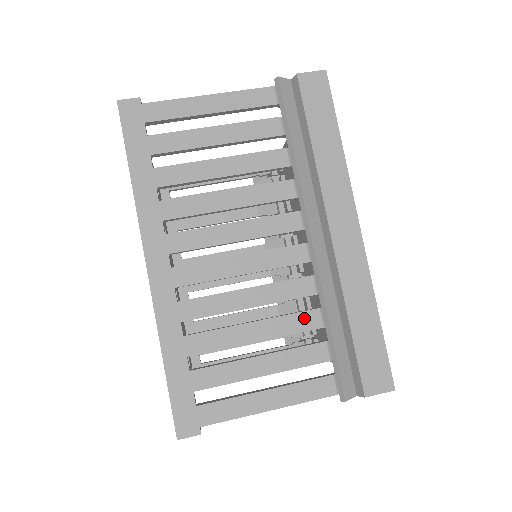
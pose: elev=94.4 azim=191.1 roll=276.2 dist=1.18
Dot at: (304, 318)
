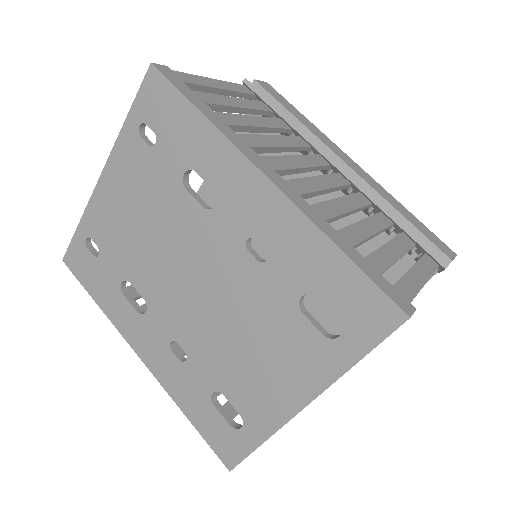
Dot at: (381, 218)
